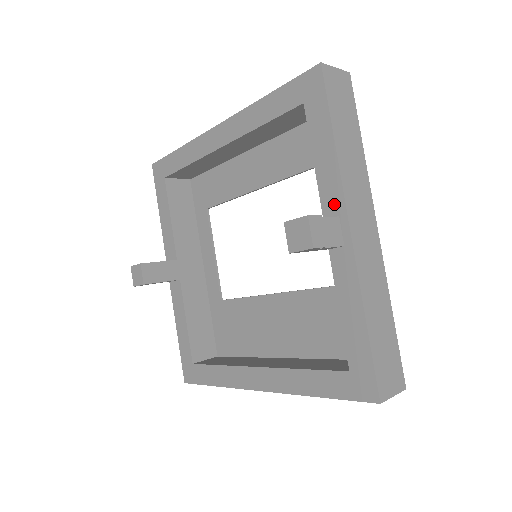
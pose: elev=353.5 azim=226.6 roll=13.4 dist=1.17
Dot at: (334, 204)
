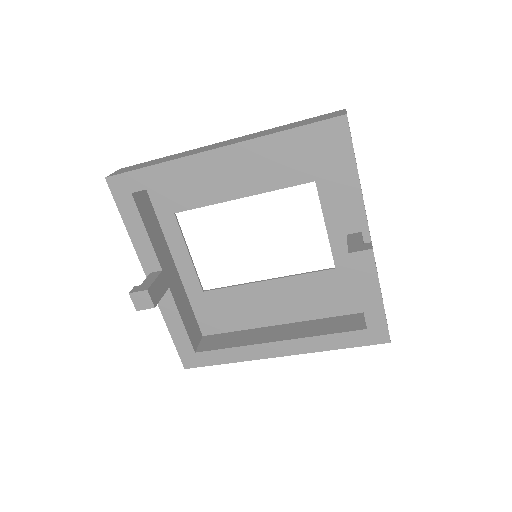
Dot at: (357, 223)
